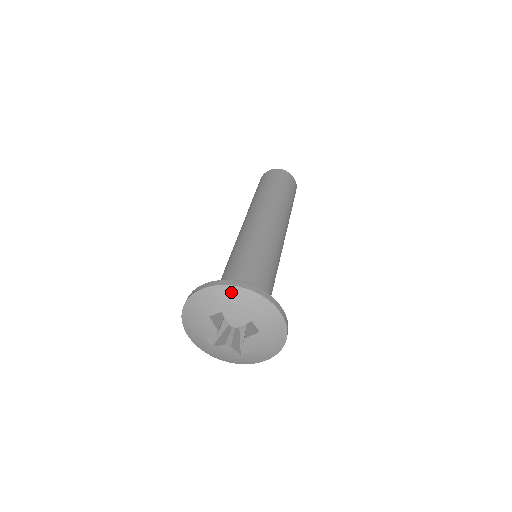
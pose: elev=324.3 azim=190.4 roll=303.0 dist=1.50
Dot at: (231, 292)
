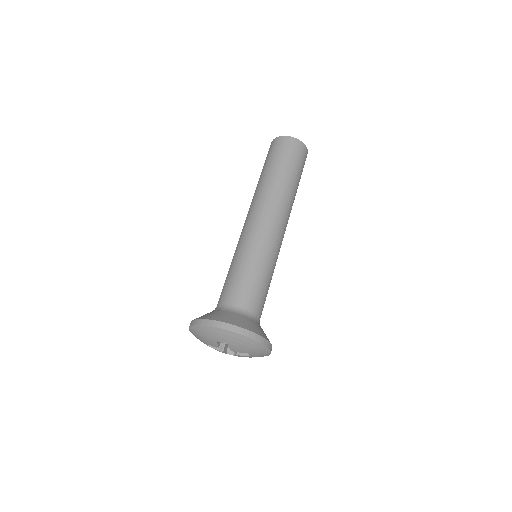
Dot at: (242, 338)
